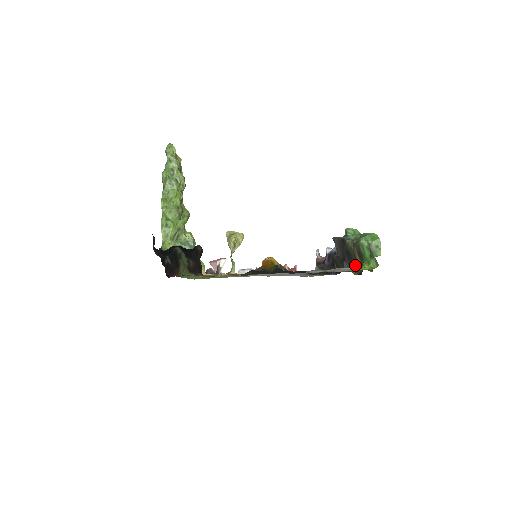
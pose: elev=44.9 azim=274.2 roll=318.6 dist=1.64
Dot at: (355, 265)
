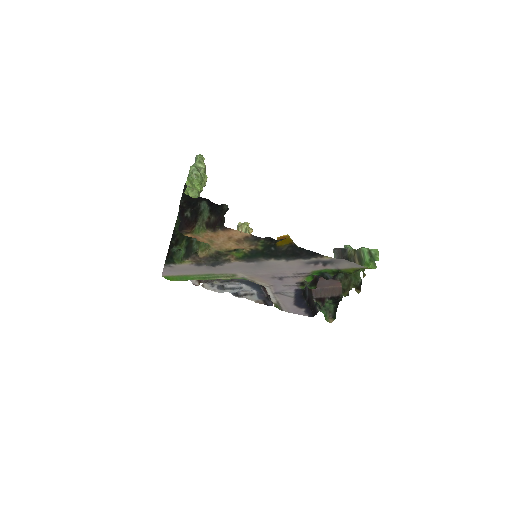
Dot at: occluded
